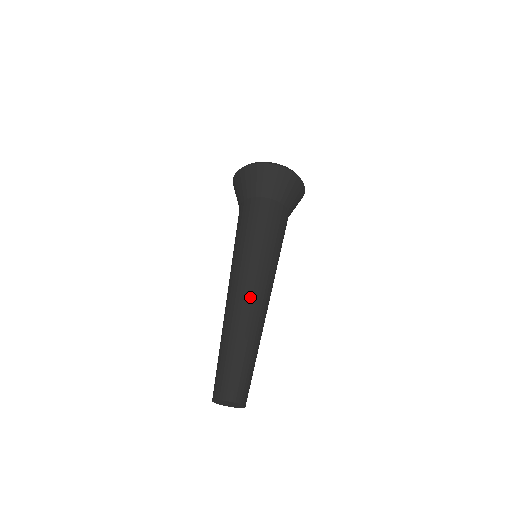
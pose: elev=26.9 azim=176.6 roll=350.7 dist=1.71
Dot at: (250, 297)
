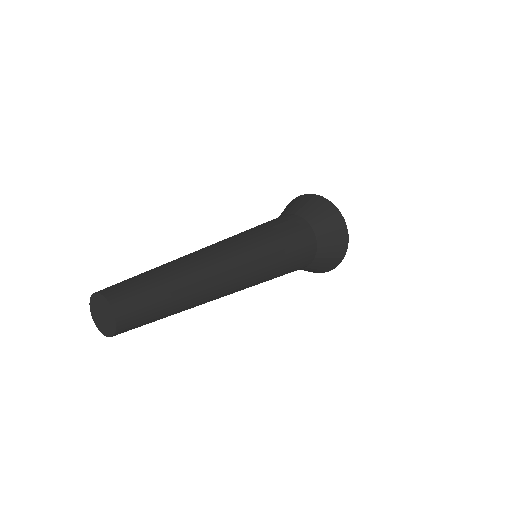
Dot at: (220, 254)
